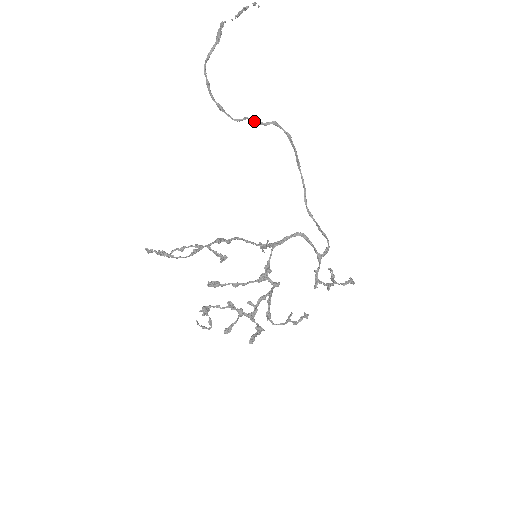
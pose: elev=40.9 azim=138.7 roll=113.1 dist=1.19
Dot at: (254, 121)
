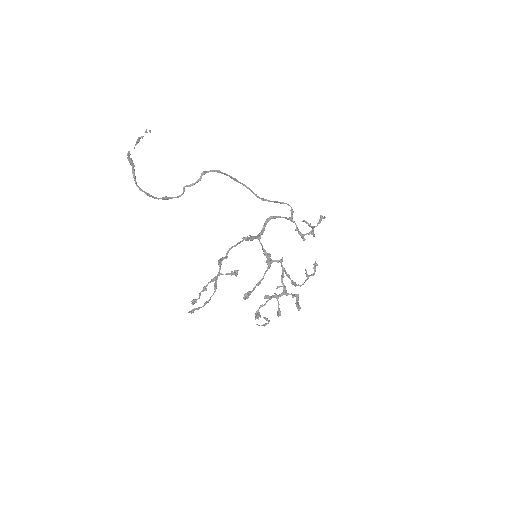
Dot at: (191, 185)
